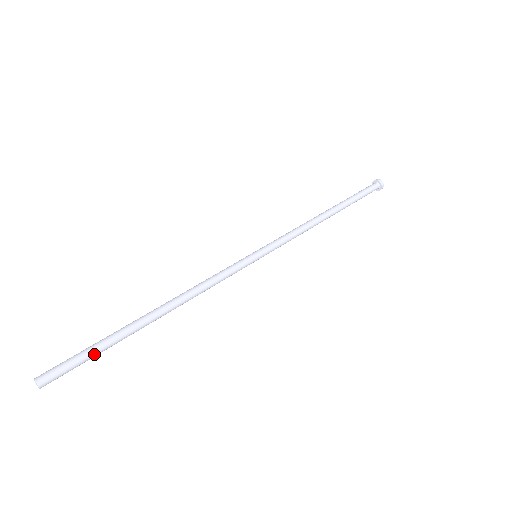
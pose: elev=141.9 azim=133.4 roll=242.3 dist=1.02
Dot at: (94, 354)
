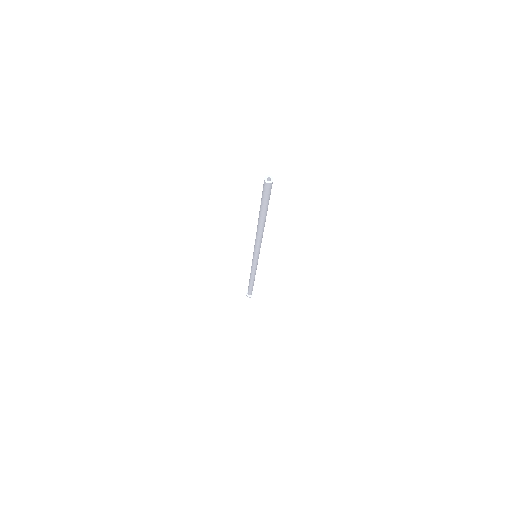
Dot at: (269, 199)
